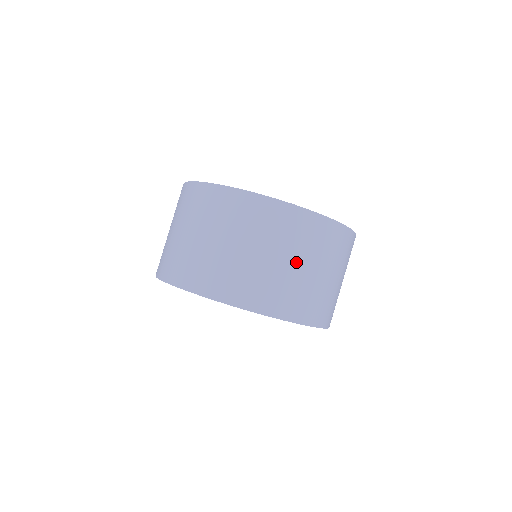
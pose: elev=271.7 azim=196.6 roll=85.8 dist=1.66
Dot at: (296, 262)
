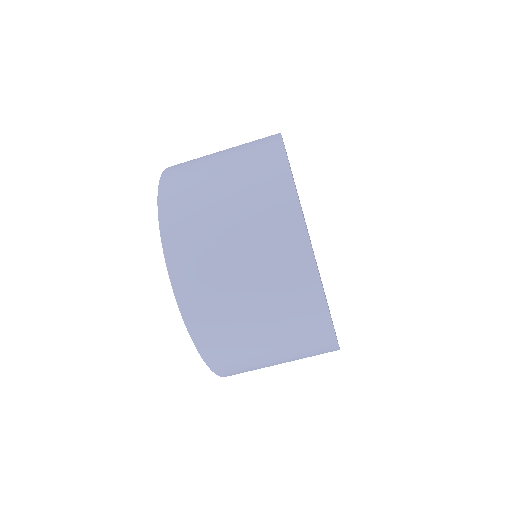
Dot at: (257, 310)
